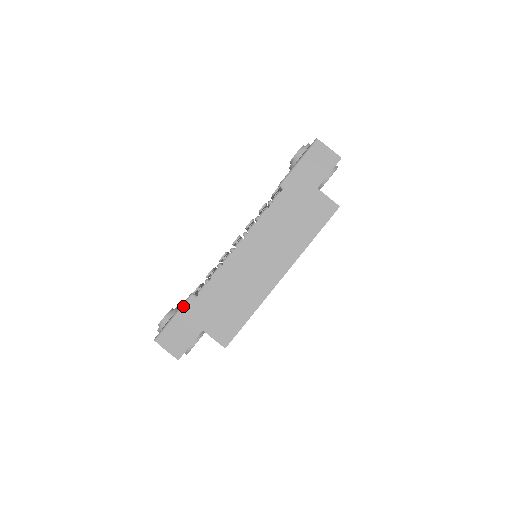
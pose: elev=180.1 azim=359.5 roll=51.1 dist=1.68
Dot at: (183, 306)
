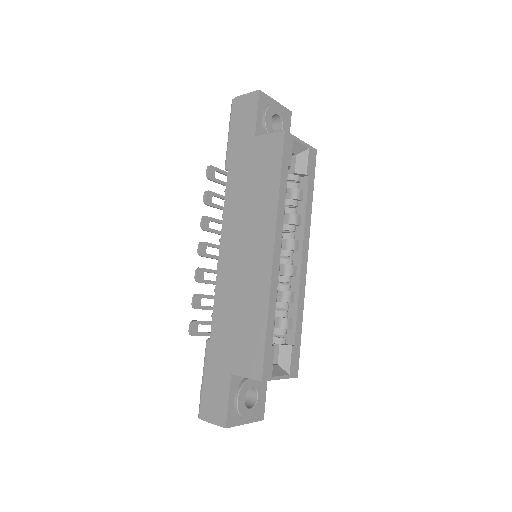
Dot at: (205, 359)
